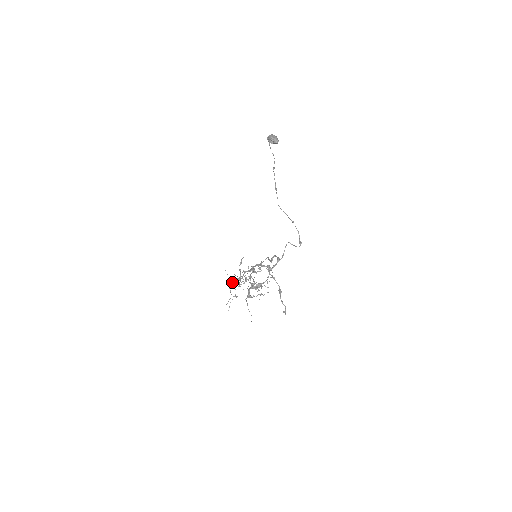
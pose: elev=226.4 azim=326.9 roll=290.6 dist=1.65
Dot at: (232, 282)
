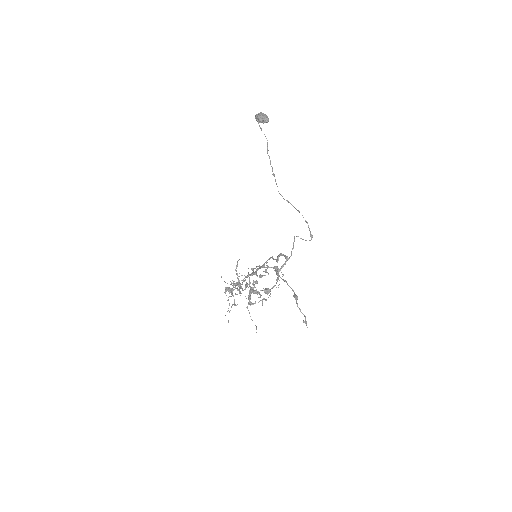
Dot at: occluded
